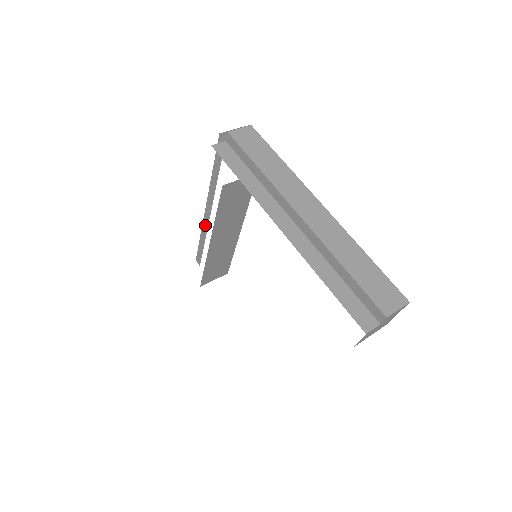
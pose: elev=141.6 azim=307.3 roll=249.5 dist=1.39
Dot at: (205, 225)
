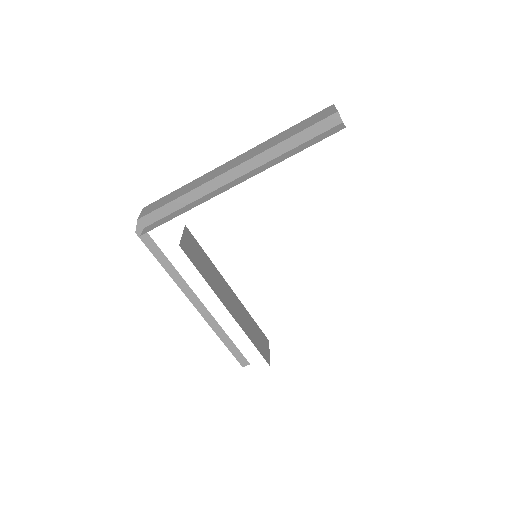
Dot at: (211, 321)
